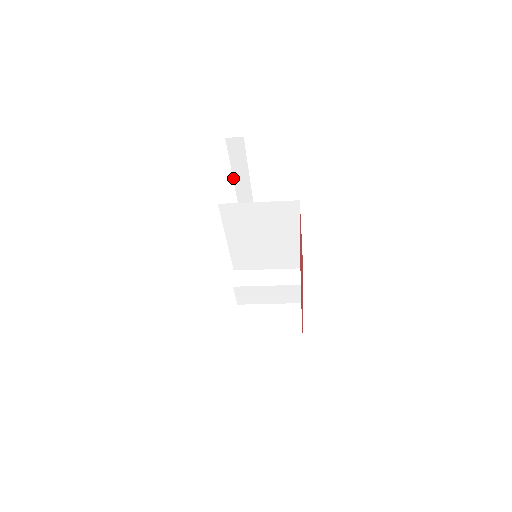
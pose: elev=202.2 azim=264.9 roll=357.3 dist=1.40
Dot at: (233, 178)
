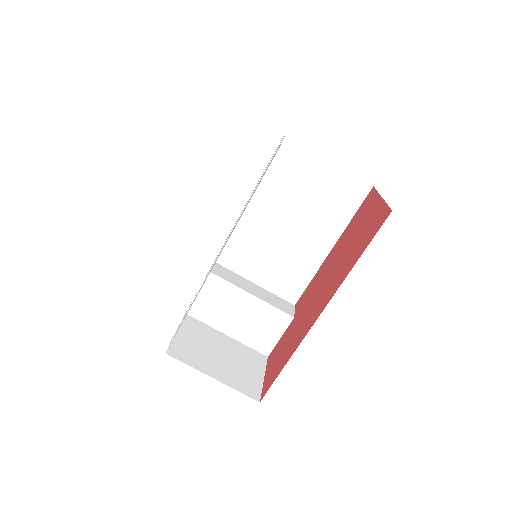
Dot at: (253, 191)
